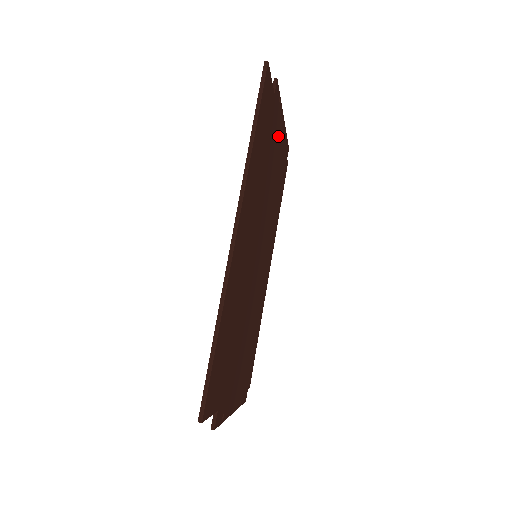
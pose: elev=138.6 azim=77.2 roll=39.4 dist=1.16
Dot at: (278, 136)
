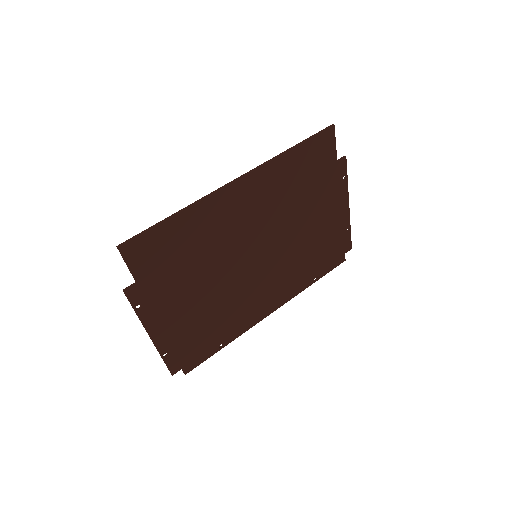
Dot at: (333, 206)
